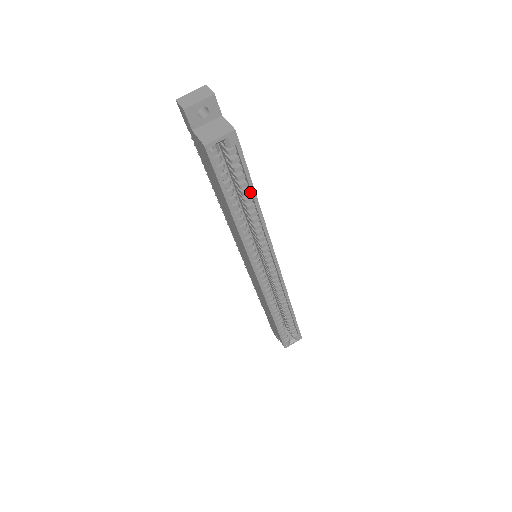
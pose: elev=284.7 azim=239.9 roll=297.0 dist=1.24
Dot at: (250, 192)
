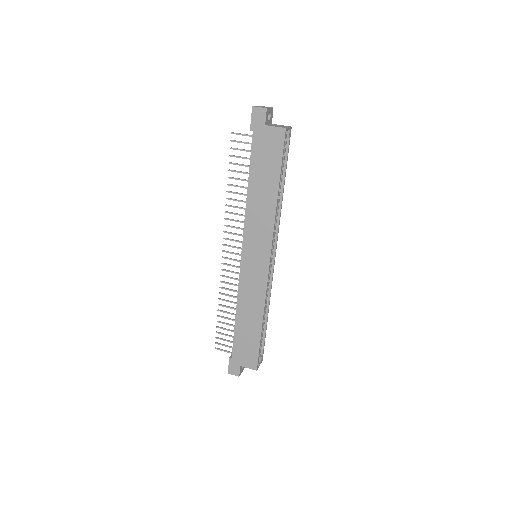
Dot at: (282, 180)
